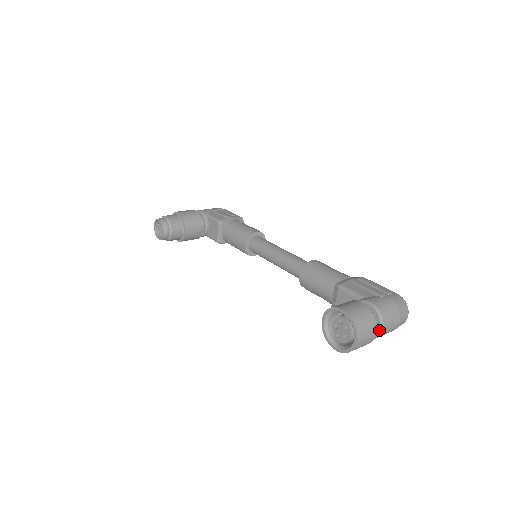
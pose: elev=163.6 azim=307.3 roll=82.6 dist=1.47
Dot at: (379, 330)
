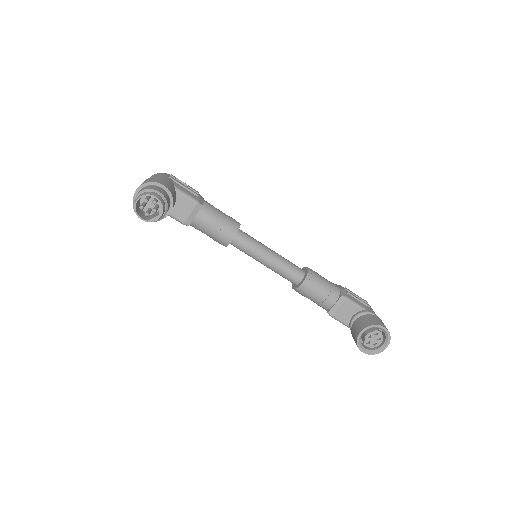
Dot at: occluded
